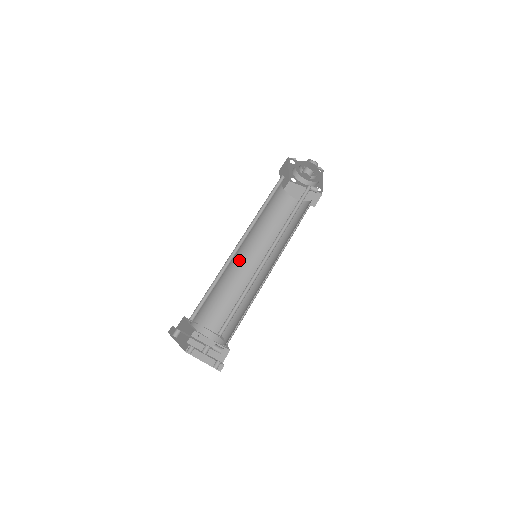
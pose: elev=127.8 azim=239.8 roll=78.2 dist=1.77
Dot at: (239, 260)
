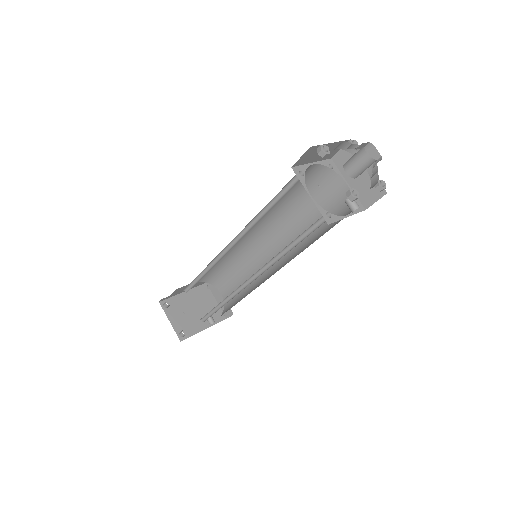
Dot at: (249, 239)
